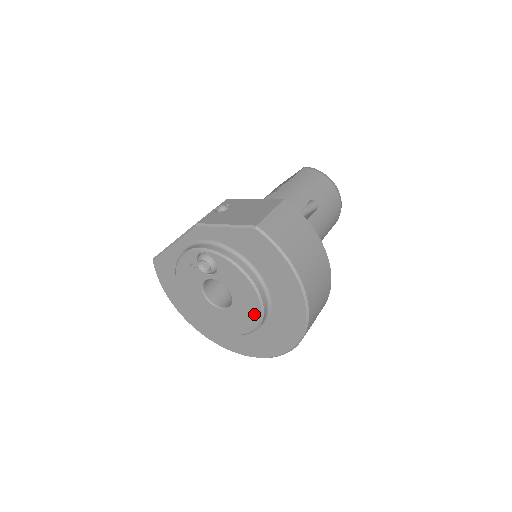
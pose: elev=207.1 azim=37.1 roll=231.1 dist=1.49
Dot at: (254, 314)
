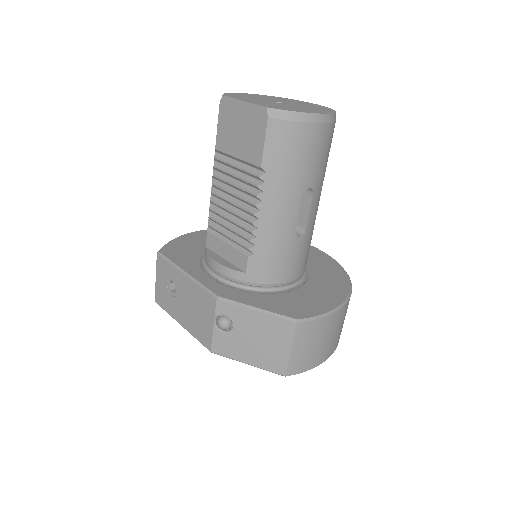
Dot at: occluded
